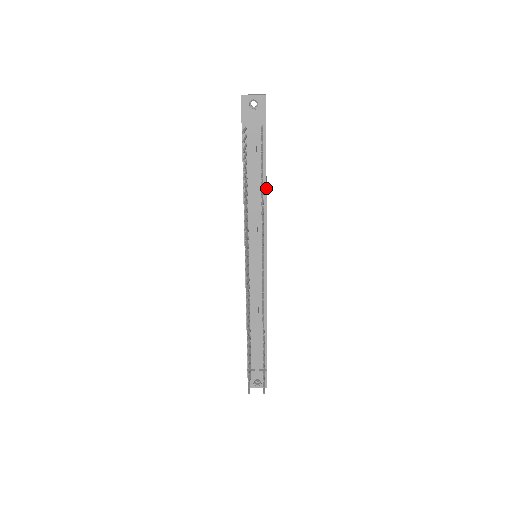
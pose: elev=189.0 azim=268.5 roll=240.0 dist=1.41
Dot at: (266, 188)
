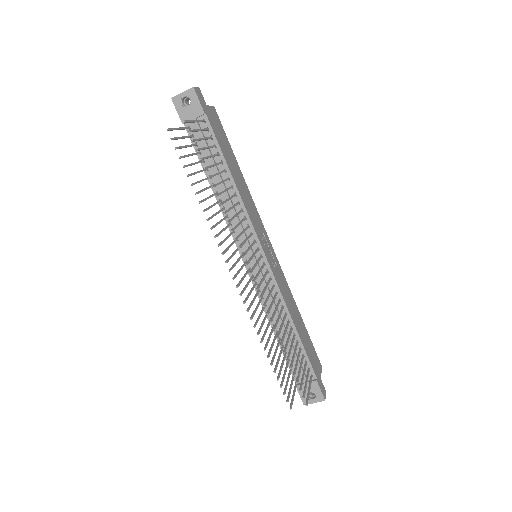
Dot at: (233, 180)
